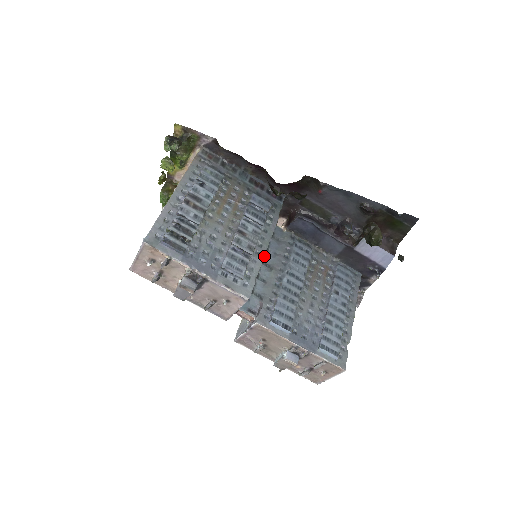
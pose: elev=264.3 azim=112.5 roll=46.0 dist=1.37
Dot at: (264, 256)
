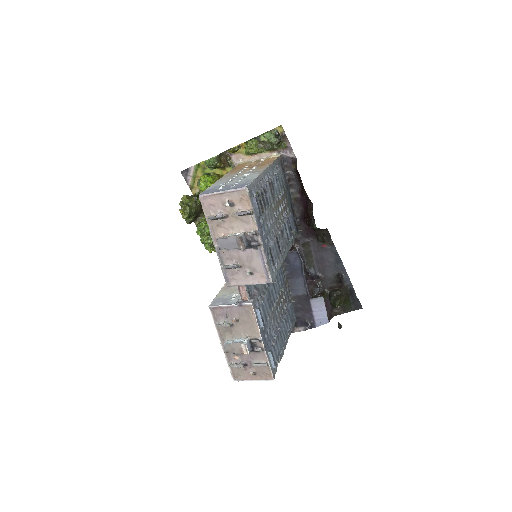
Dot at: occluded
